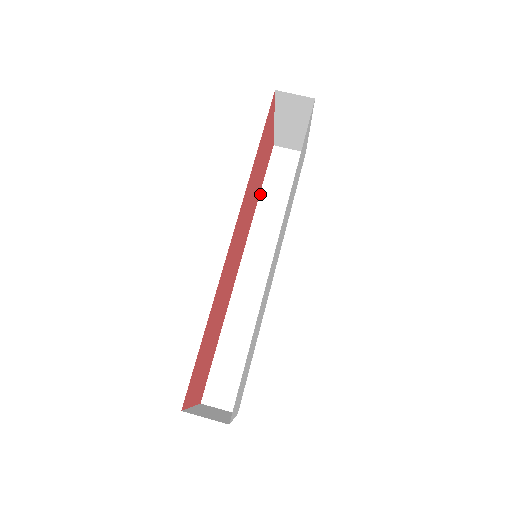
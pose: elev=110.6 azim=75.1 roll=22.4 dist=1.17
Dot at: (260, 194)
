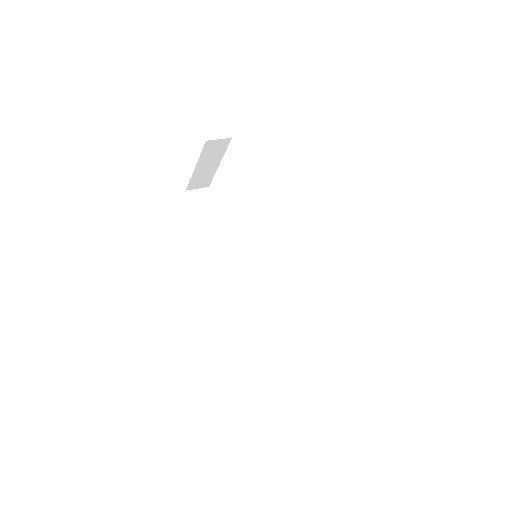
Dot at: (204, 227)
